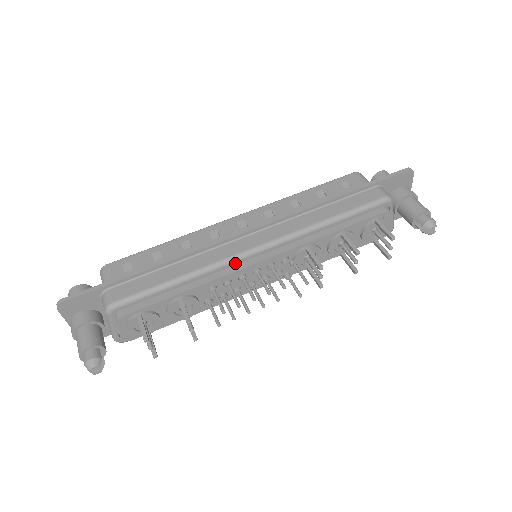
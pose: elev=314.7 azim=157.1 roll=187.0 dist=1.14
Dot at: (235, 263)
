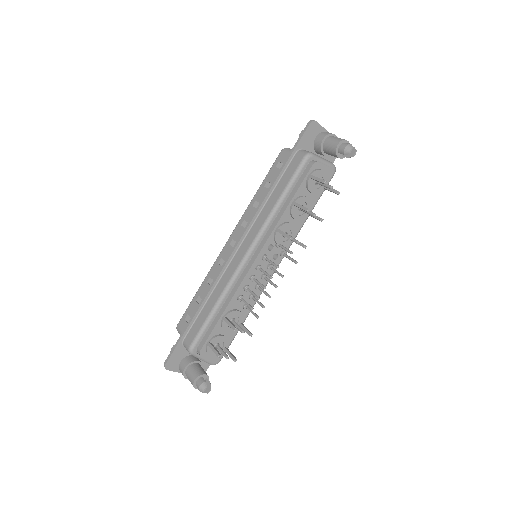
Dot at: (240, 273)
